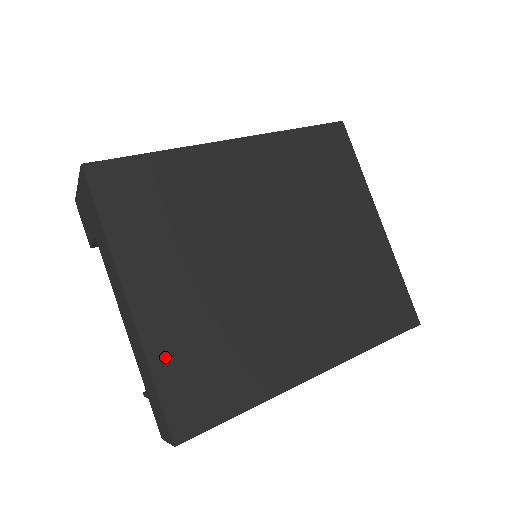
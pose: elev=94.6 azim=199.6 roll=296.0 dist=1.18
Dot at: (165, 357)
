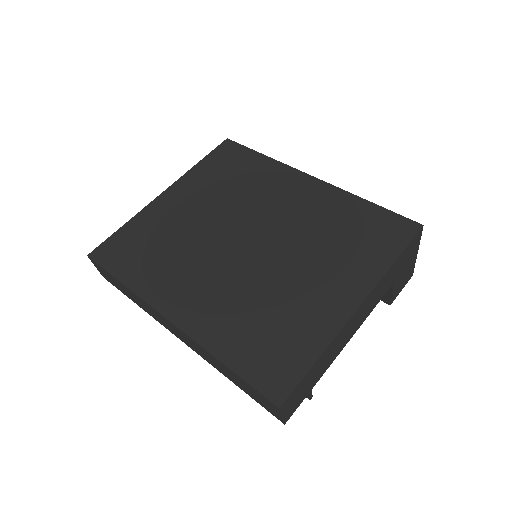
Dot at: (139, 223)
